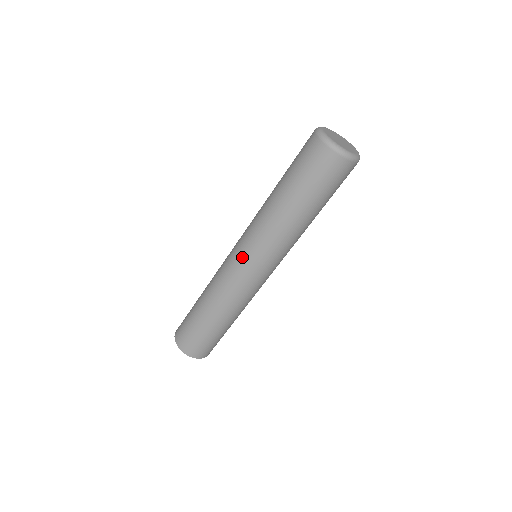
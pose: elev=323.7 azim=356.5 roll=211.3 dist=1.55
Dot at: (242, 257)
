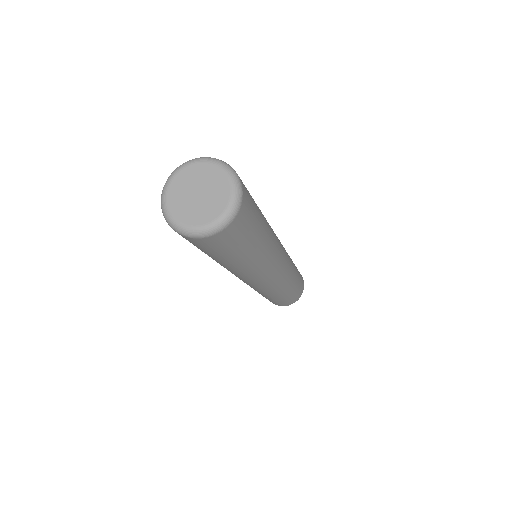
Dot at: occluded
